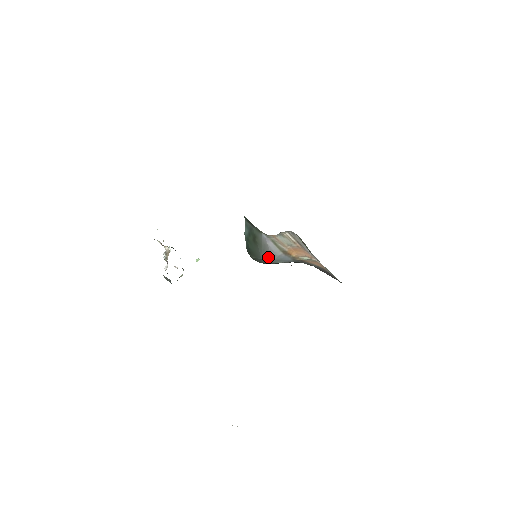
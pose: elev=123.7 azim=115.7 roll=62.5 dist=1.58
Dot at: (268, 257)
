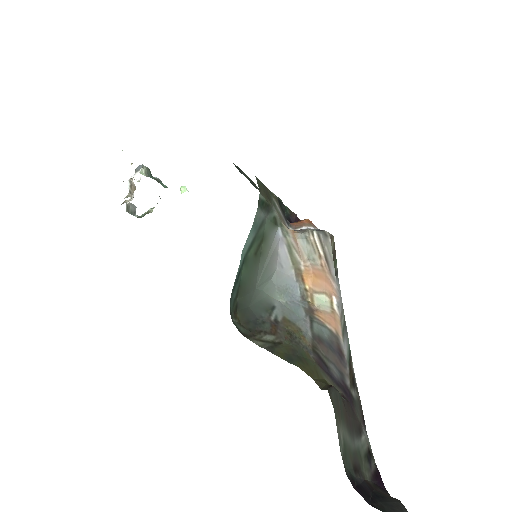
Dot at: (269, 278)
